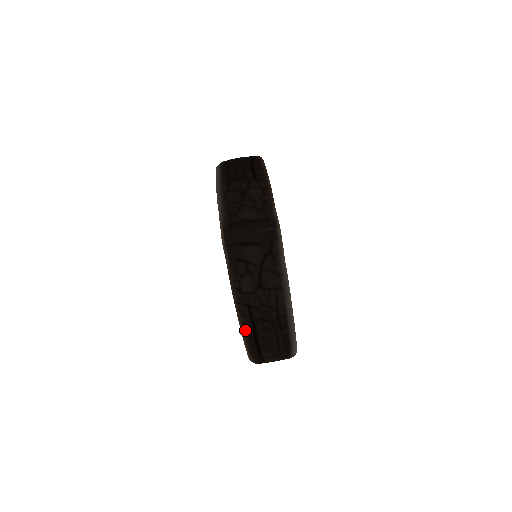
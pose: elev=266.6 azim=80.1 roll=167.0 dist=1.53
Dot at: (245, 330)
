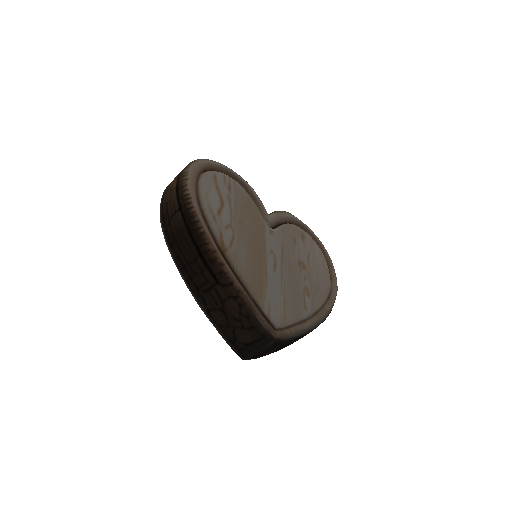
Dot at: occluded
